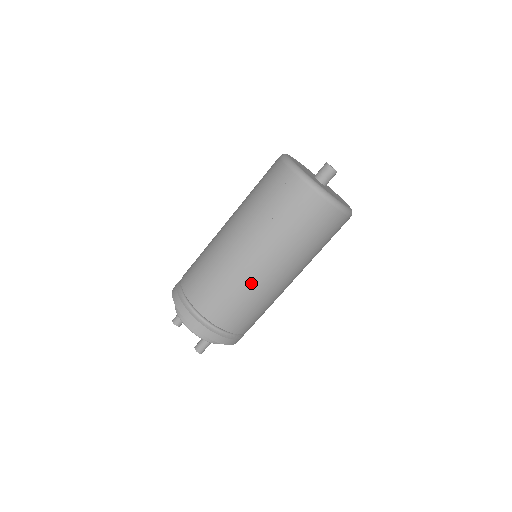
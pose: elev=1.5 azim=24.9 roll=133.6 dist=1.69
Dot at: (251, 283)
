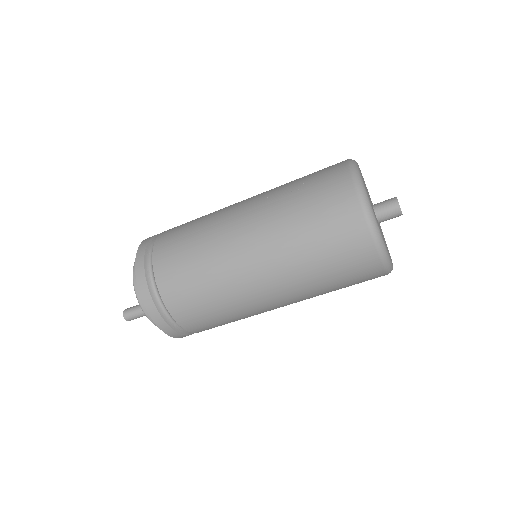
Dot at: (219, 247)
